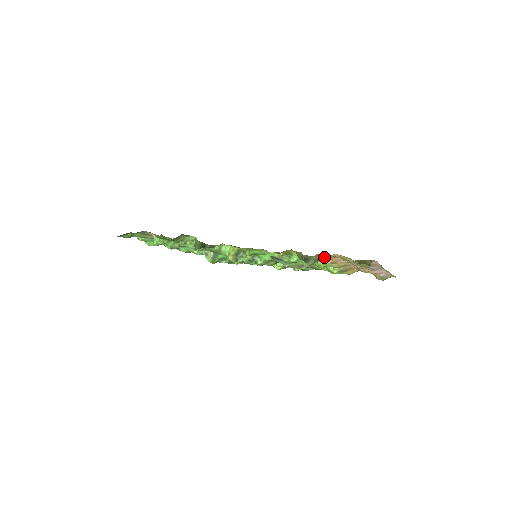
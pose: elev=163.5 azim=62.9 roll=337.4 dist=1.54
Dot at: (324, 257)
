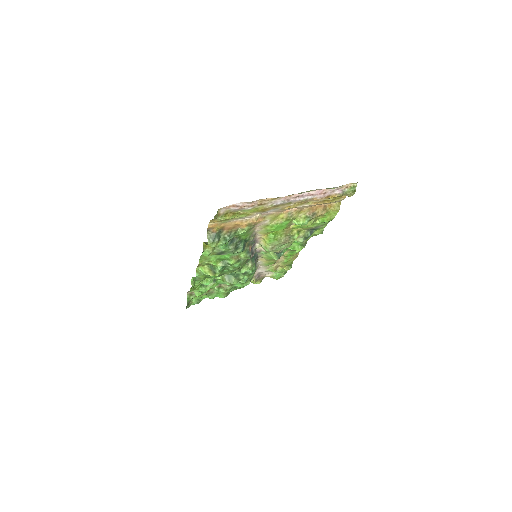
Dot at: (225, 229)
